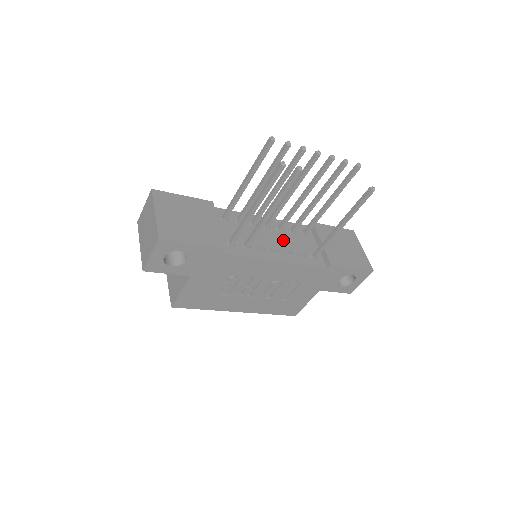
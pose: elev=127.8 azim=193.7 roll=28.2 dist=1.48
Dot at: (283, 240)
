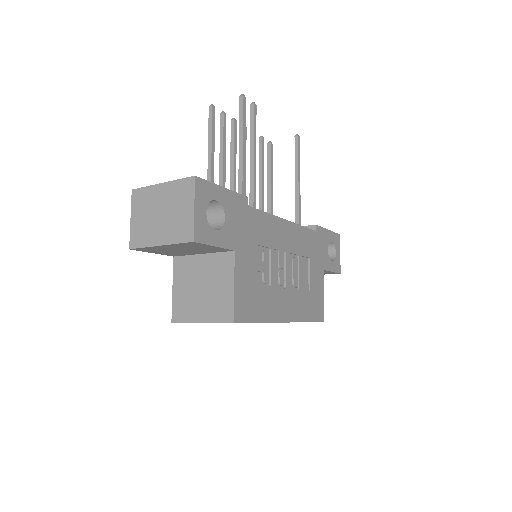
Dot at: occluded
